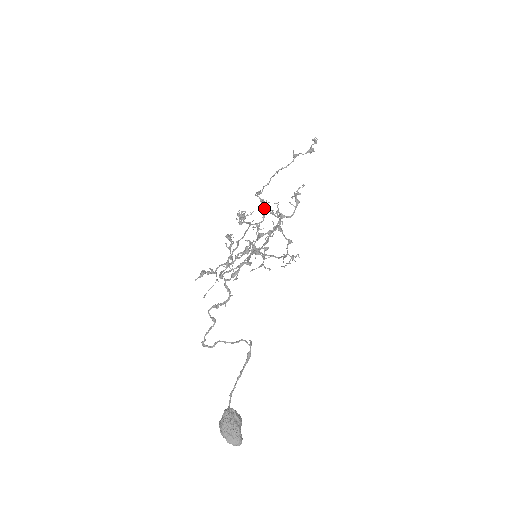
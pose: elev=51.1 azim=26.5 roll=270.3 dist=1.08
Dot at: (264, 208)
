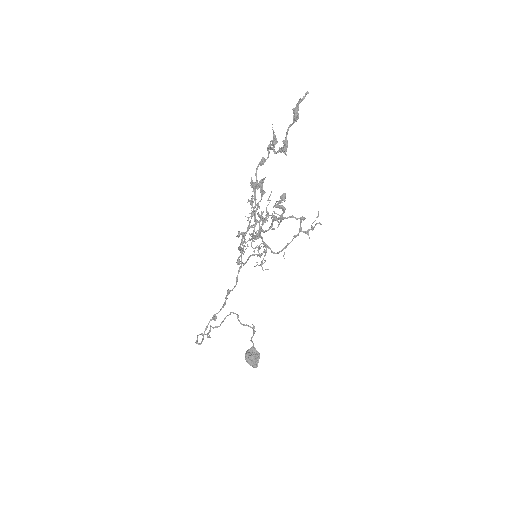
Dot at: (257, 205)
